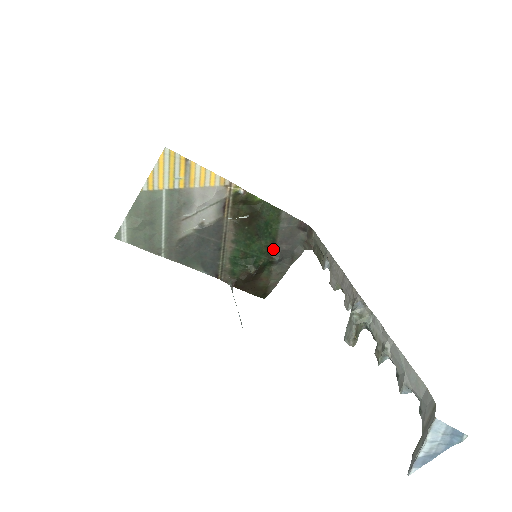
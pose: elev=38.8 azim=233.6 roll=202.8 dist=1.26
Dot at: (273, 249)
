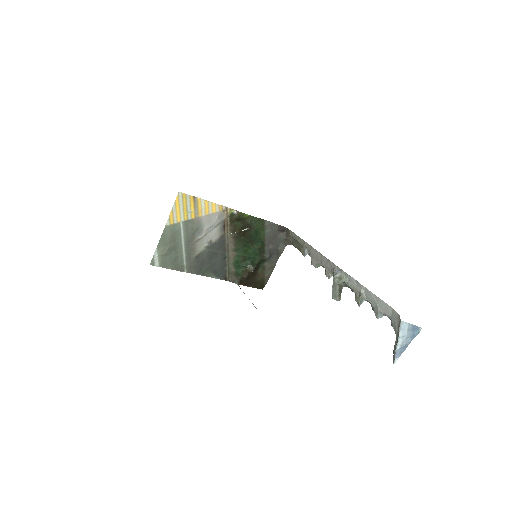
Dot at: (263, 250)
